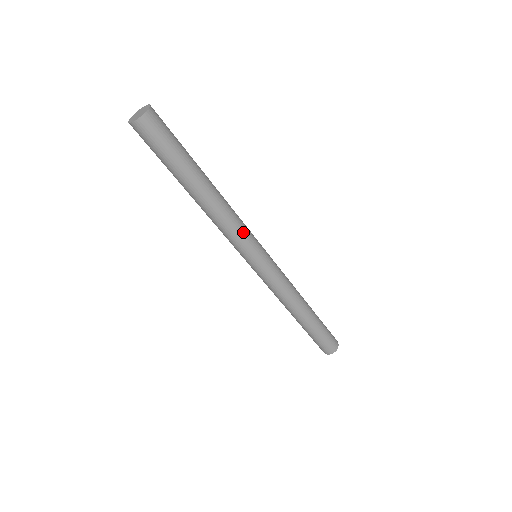
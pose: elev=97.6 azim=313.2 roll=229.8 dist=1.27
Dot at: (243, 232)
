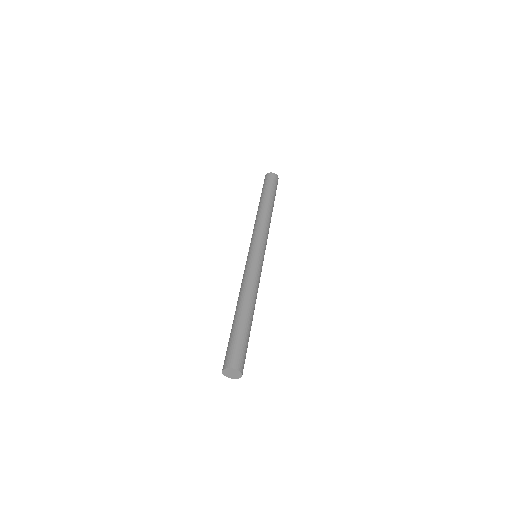
Dot at: (259, 275)
